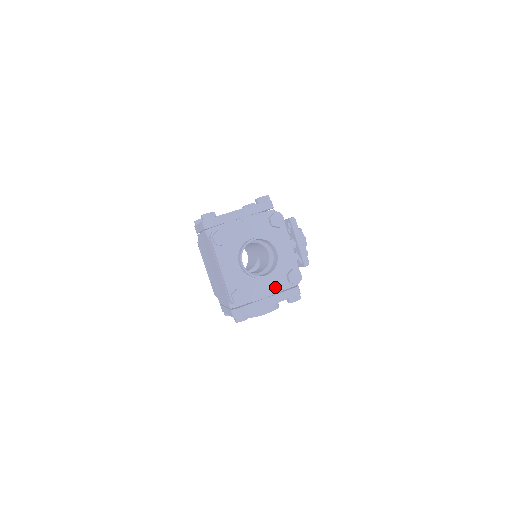
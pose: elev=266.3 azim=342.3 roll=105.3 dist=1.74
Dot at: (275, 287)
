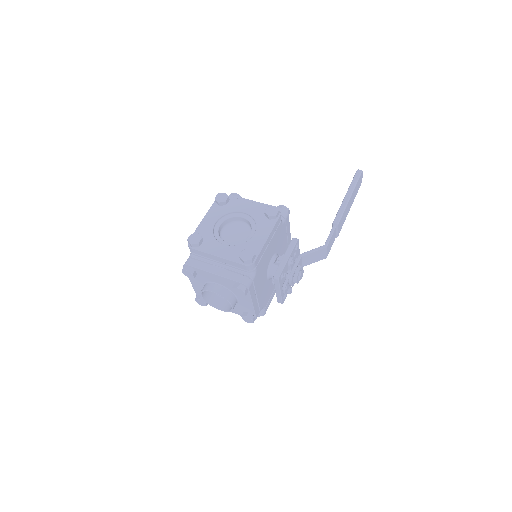
Dot at: (233, 311)
